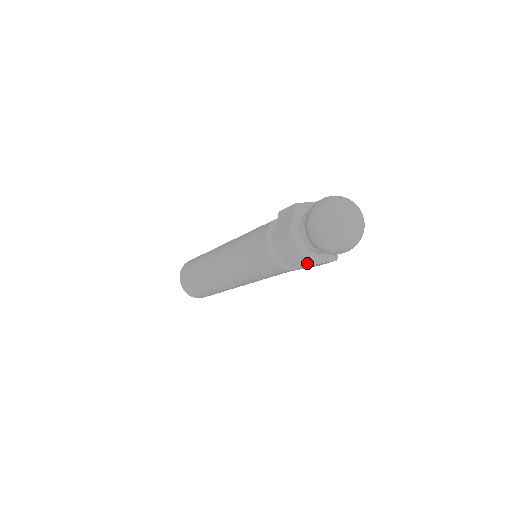
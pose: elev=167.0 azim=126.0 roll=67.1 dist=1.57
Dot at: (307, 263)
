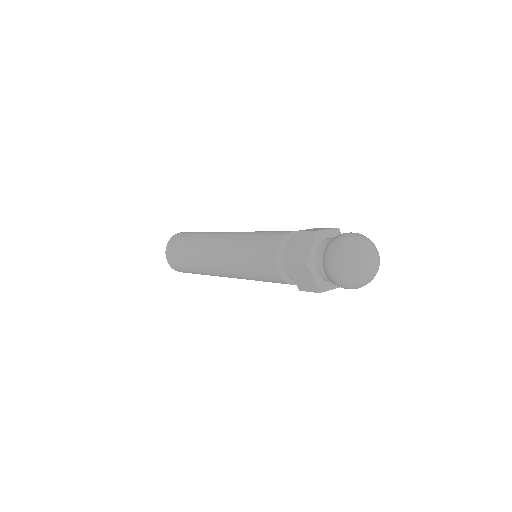
Dot at: (317, 290)
